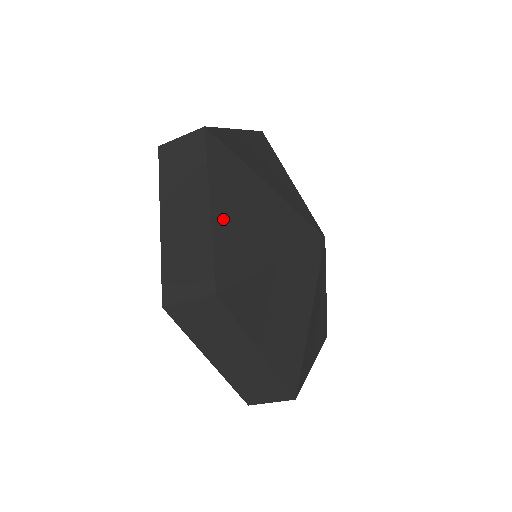
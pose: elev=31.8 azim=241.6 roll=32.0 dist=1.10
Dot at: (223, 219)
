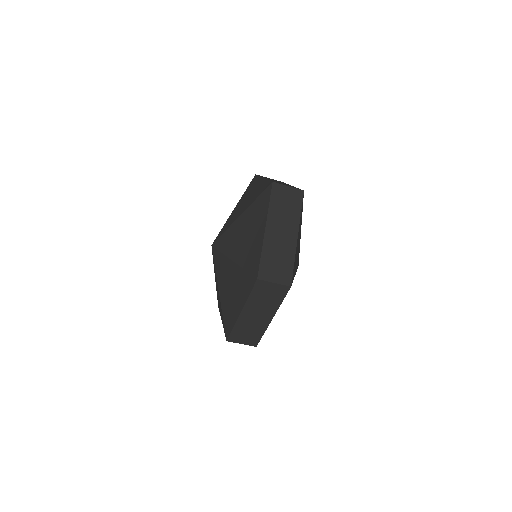
Dot at: occluded
